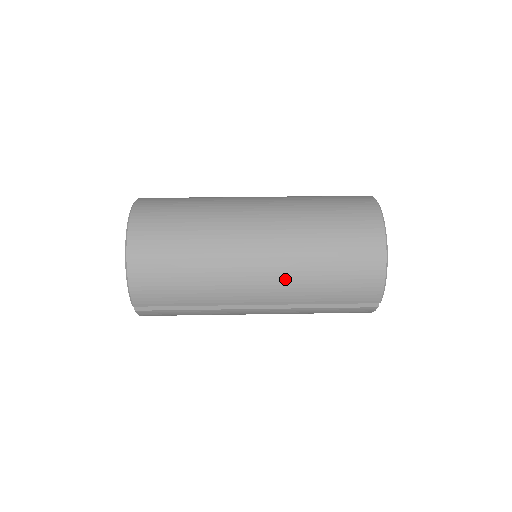
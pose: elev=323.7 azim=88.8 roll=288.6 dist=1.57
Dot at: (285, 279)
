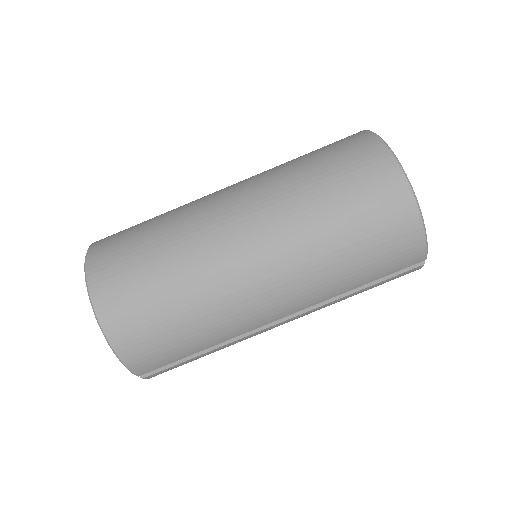
Dot at: (302, 280)
